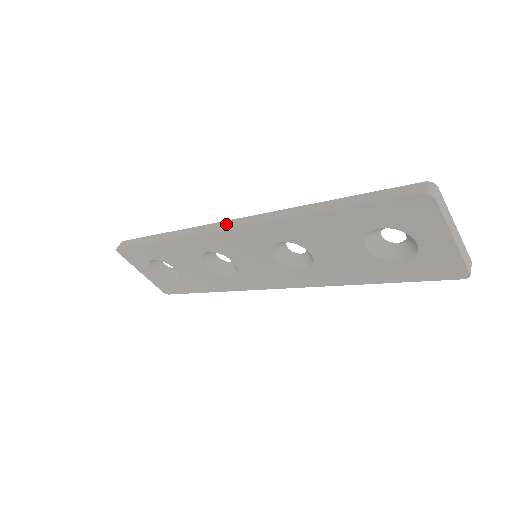
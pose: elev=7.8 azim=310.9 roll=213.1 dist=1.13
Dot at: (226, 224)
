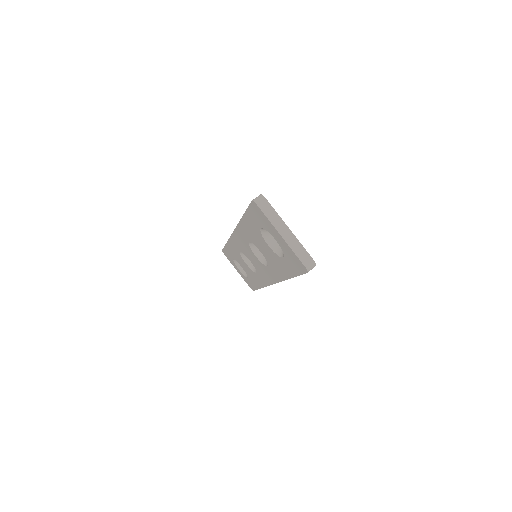
Dot at: occluded
